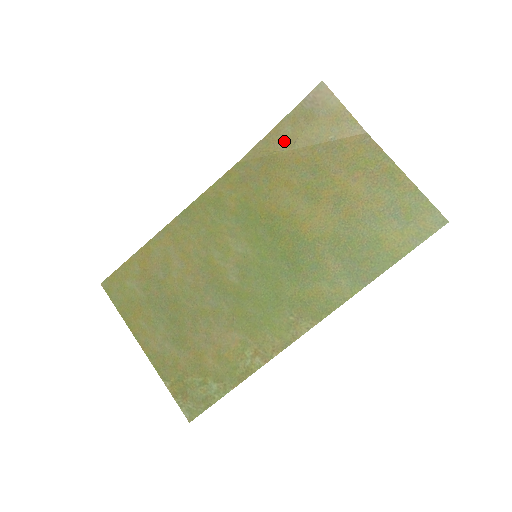
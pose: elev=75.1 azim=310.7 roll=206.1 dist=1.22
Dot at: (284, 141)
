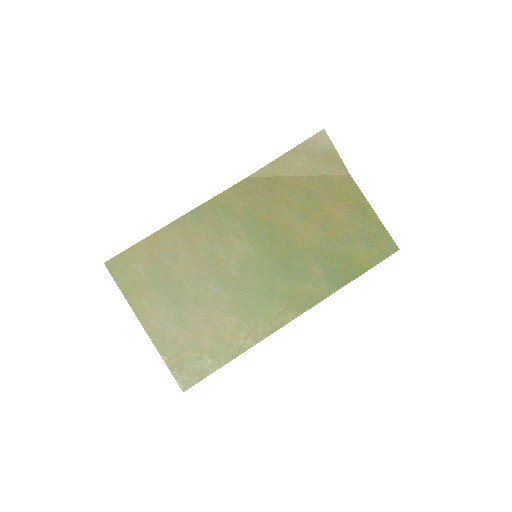
Dot at: (288, 168)
